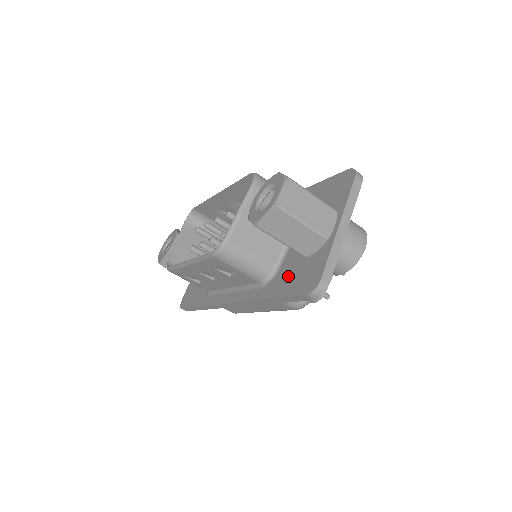
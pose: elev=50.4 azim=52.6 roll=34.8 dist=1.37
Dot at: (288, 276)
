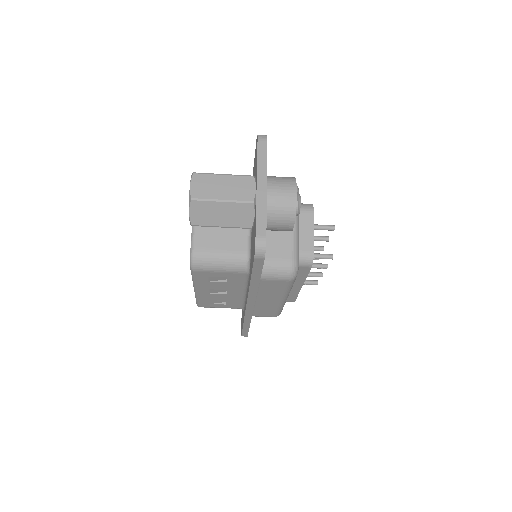
Dot at: occluded
